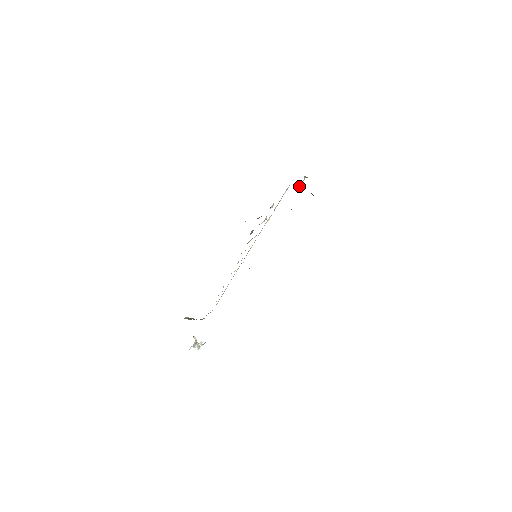
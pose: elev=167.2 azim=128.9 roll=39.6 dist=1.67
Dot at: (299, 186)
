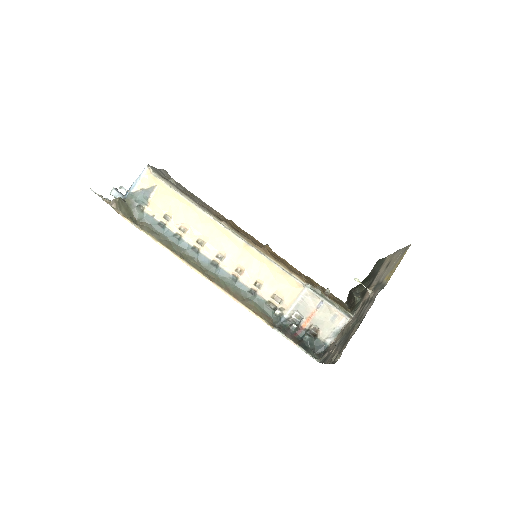
Dot at: occluded
